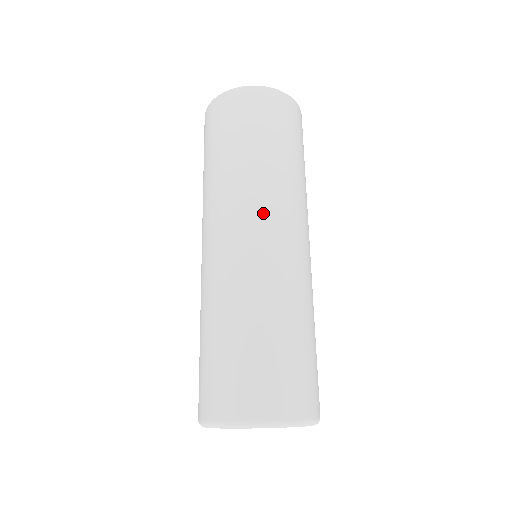
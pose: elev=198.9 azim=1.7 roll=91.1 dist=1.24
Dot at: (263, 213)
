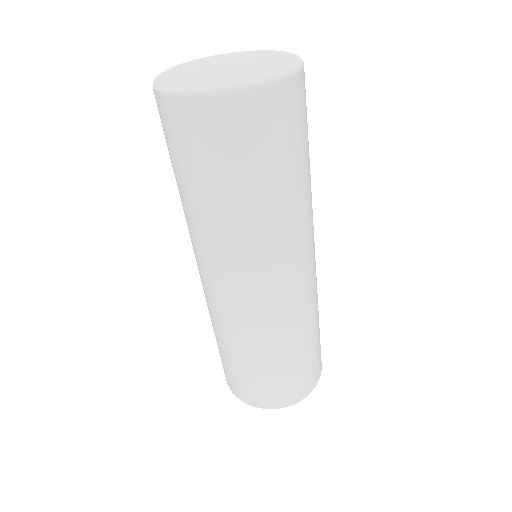
Dot at: (288, 263)
